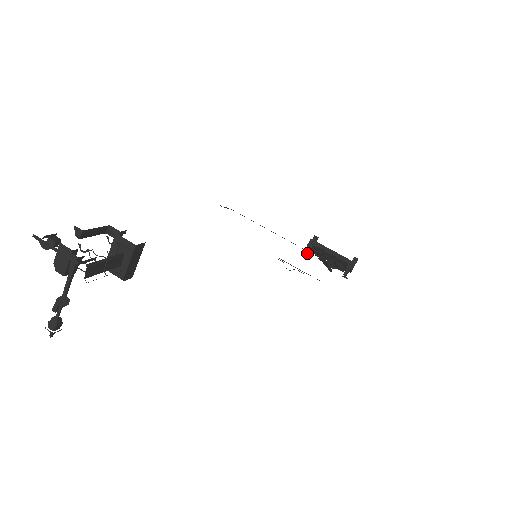
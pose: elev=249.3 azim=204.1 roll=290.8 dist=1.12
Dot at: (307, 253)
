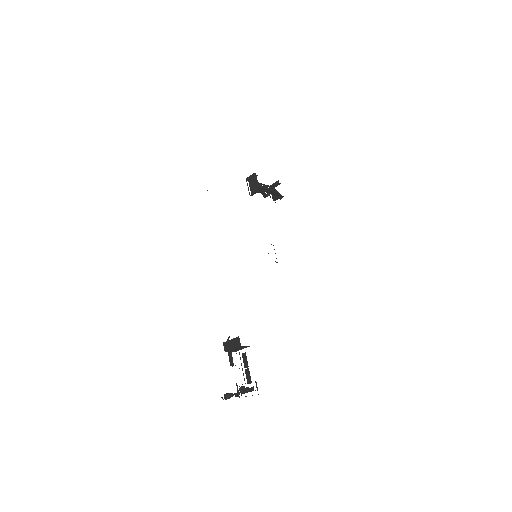
Dot at: (253, 194)
